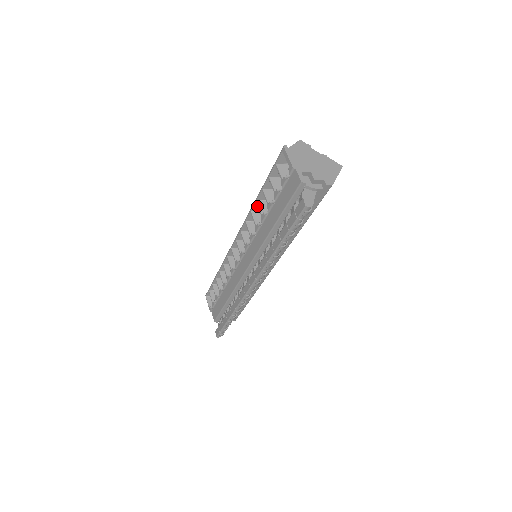
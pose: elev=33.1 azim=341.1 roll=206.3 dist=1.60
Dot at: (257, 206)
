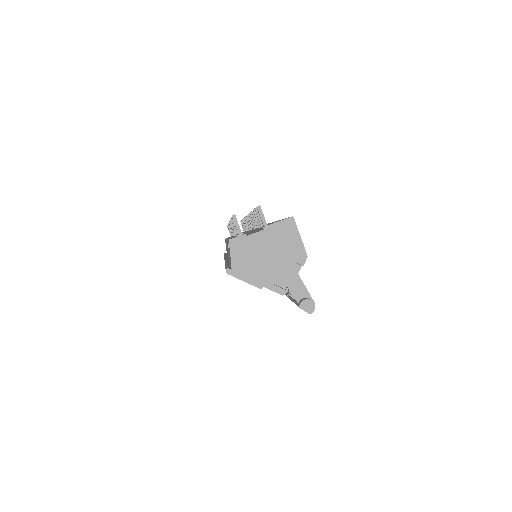
Dot at: occluded
